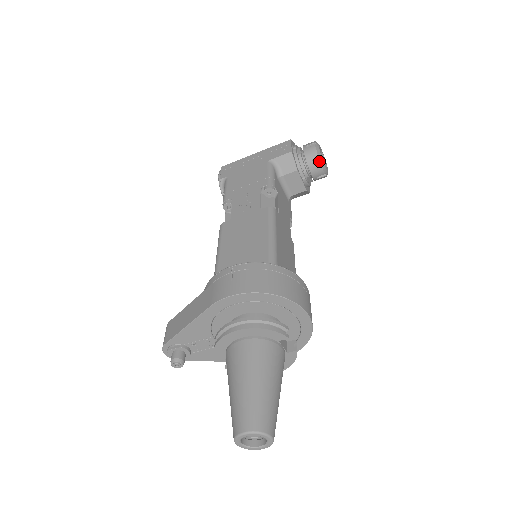
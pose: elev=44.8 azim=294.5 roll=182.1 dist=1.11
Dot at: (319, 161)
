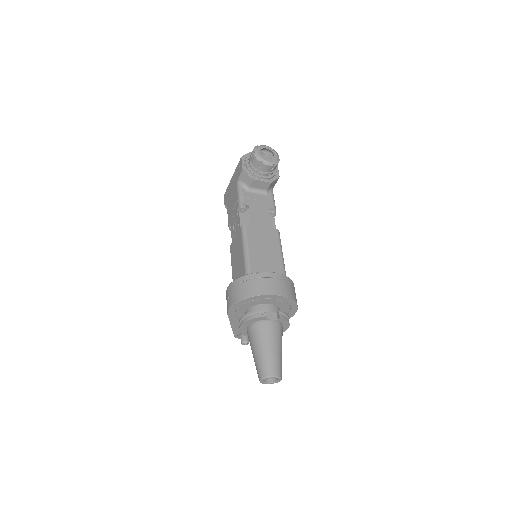
Dot at: (262, 163)
